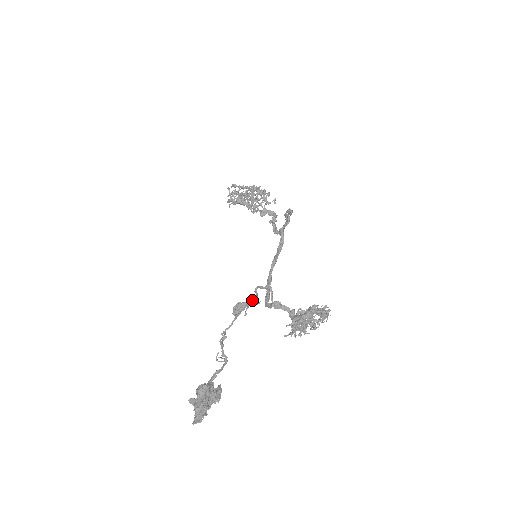
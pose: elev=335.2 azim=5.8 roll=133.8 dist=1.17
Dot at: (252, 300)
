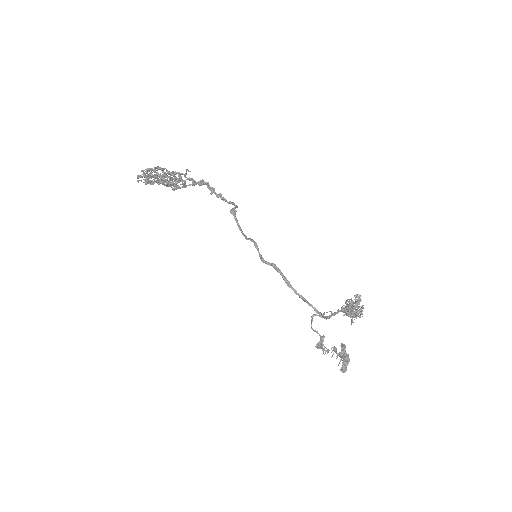
Dot at: (320, 339)
